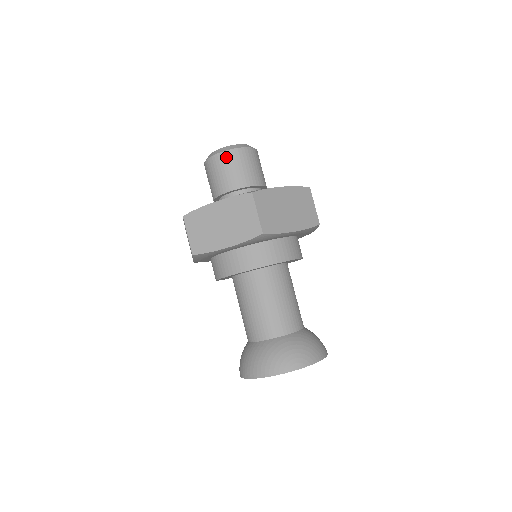
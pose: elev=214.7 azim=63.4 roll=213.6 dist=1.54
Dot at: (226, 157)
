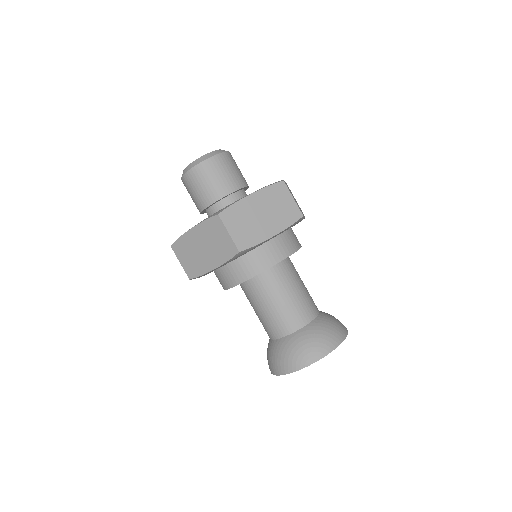
Dot at: (195, 174)
